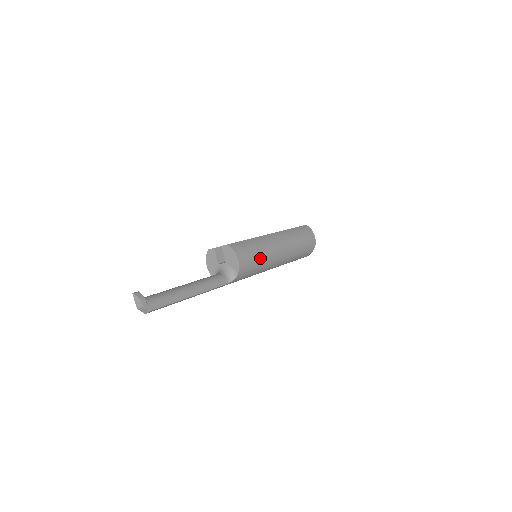
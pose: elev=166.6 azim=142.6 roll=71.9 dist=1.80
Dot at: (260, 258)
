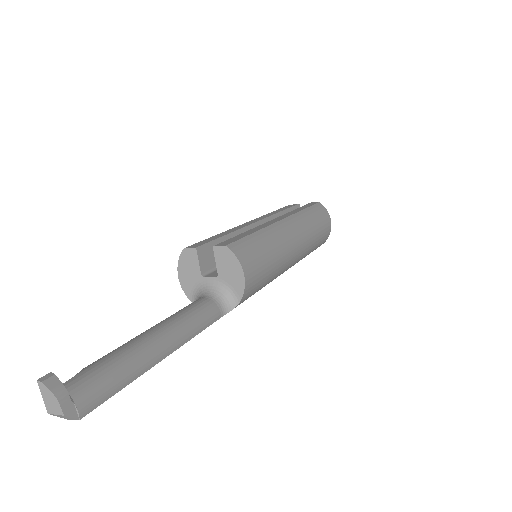
Dot at: (272, 266)
